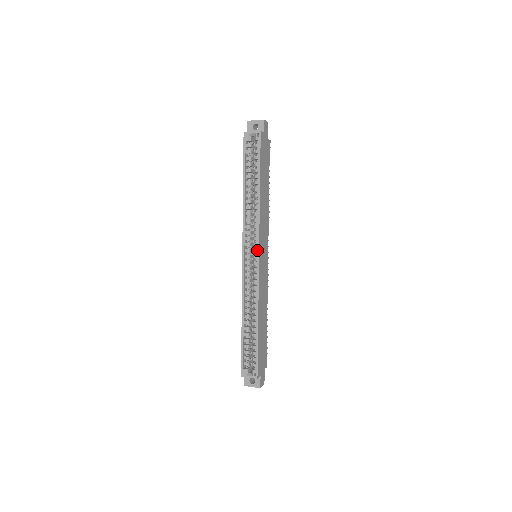
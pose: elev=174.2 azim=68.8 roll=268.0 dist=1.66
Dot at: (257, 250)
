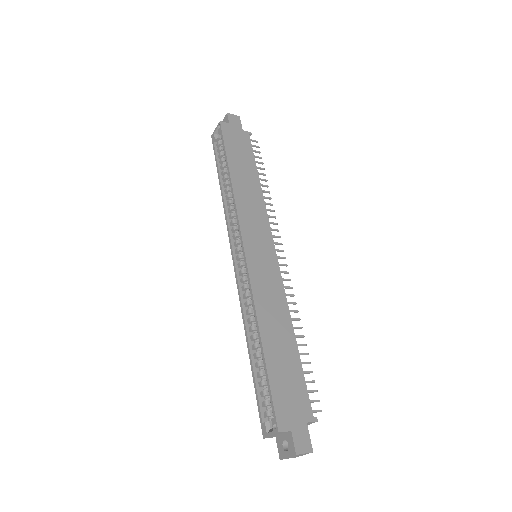
Dot at: occluded
